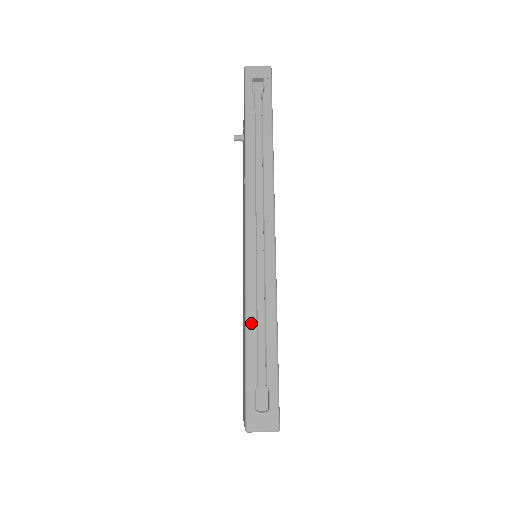
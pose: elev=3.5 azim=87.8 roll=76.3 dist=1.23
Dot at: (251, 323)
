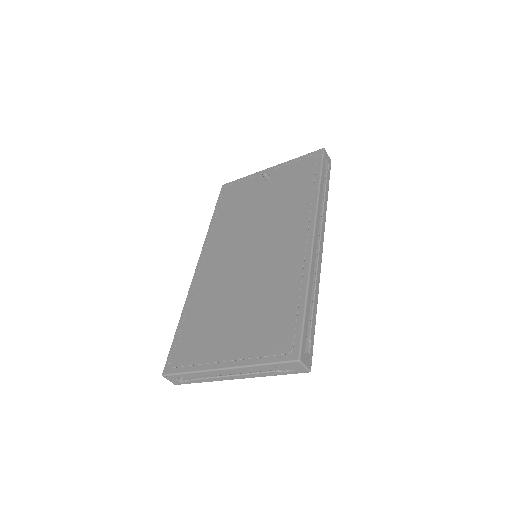
Dot at: (310, 293)
